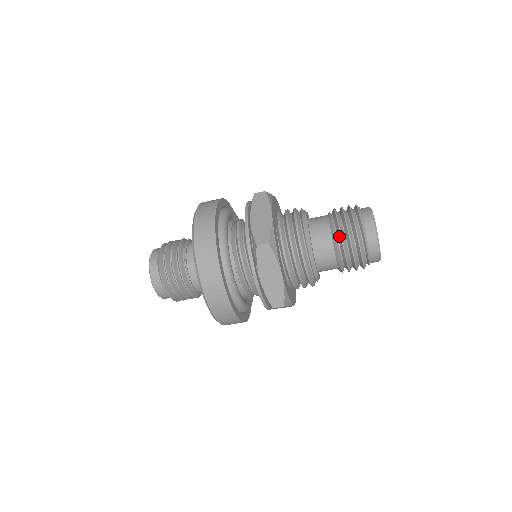
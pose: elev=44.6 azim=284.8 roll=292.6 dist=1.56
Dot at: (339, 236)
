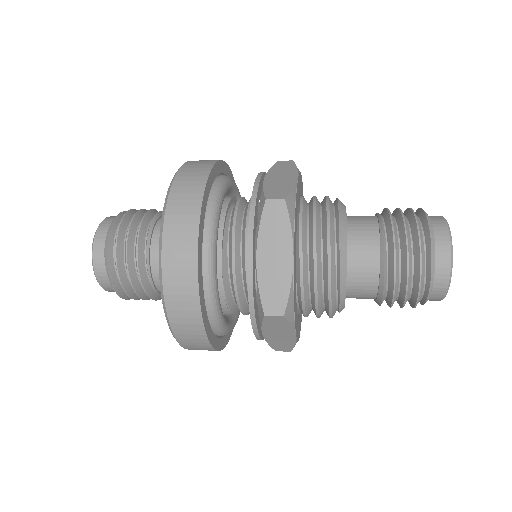
Dot at: (391, 284)
